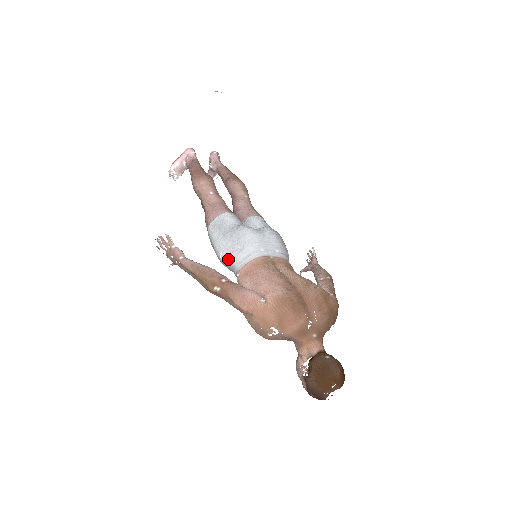
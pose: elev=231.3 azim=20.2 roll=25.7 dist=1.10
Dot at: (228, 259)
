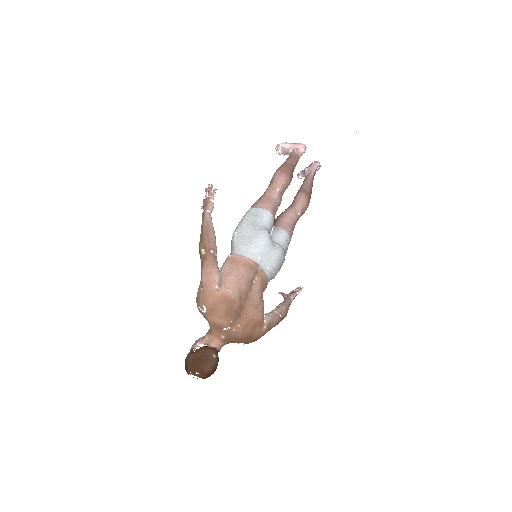
Dot at: (236, 240)
